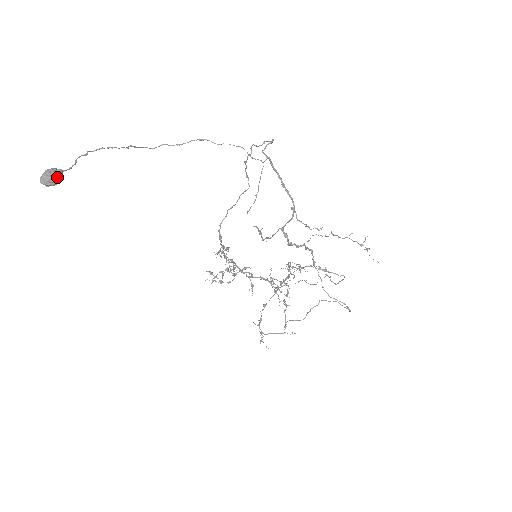
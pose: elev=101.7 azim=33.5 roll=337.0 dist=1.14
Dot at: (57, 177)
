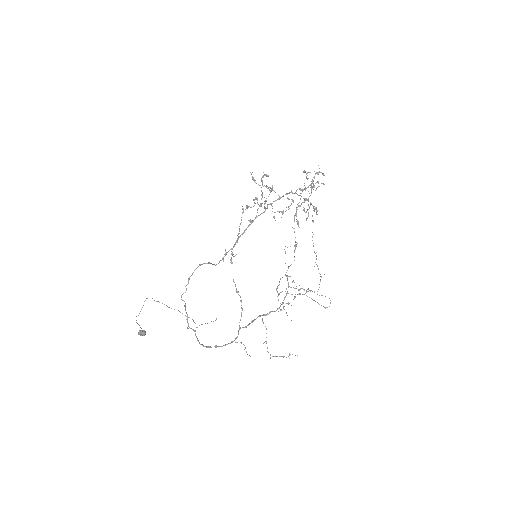
Dot at: occluded
